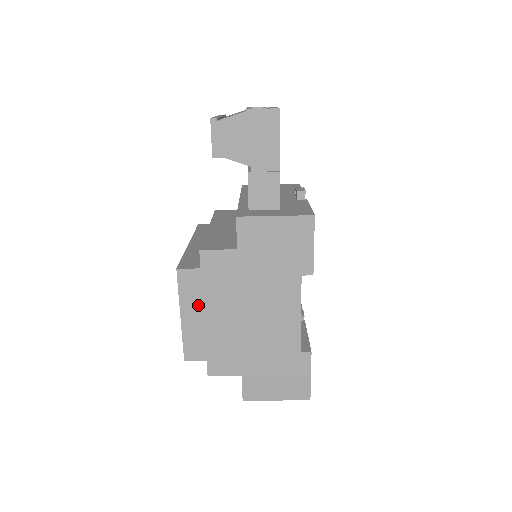
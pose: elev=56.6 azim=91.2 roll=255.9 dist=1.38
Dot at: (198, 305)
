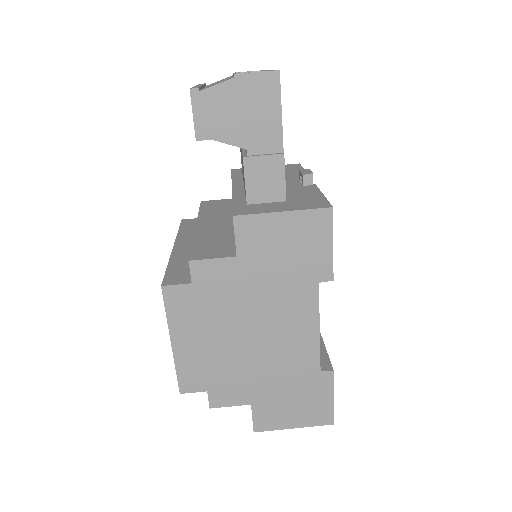
Dot at: (192, 327)
